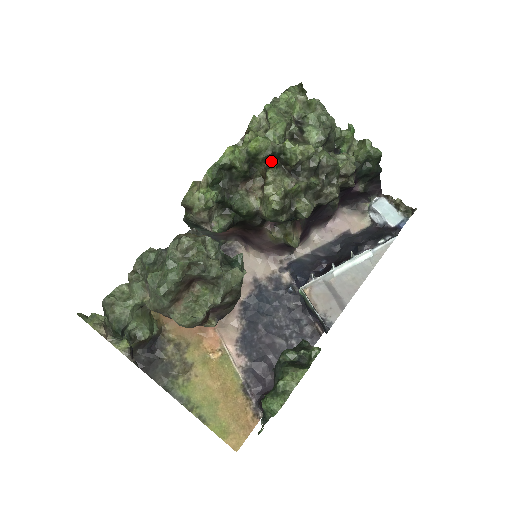
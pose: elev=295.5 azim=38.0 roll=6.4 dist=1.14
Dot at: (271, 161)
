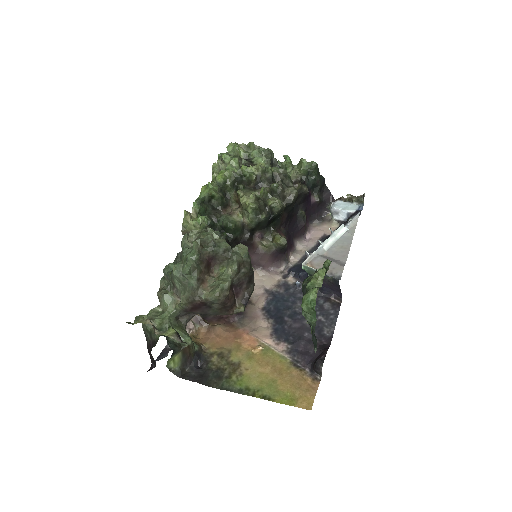
Dot at: (237, 185)
